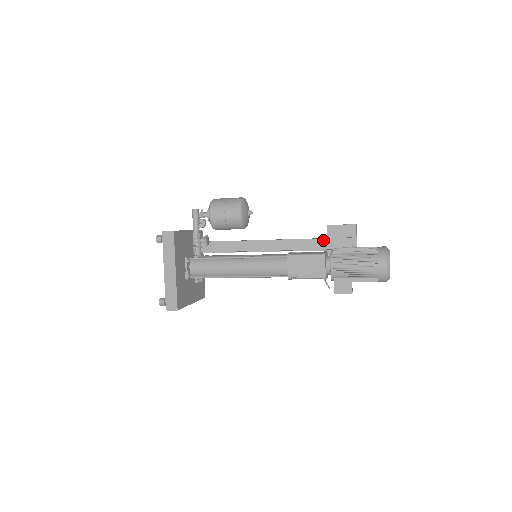
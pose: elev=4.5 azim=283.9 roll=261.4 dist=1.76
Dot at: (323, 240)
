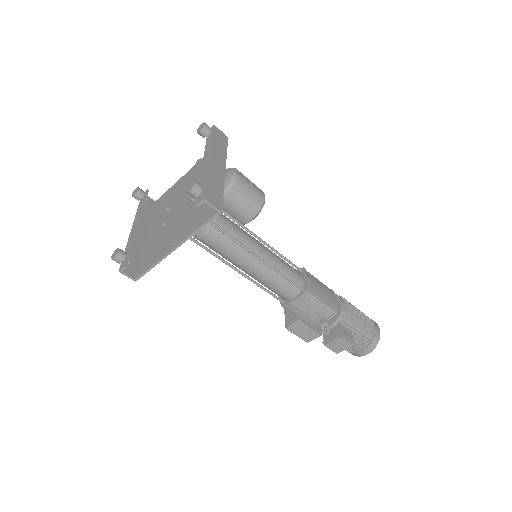
Dot at: occluded
